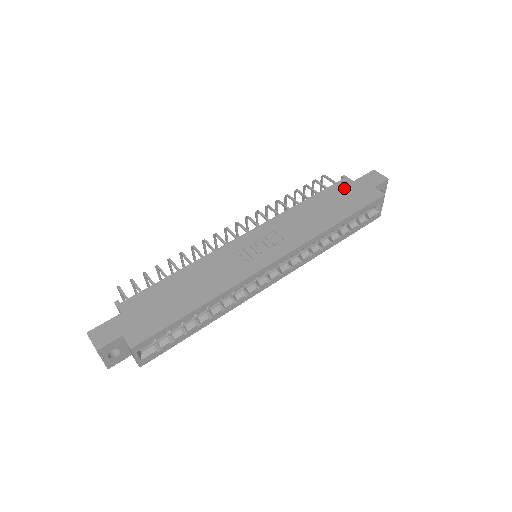
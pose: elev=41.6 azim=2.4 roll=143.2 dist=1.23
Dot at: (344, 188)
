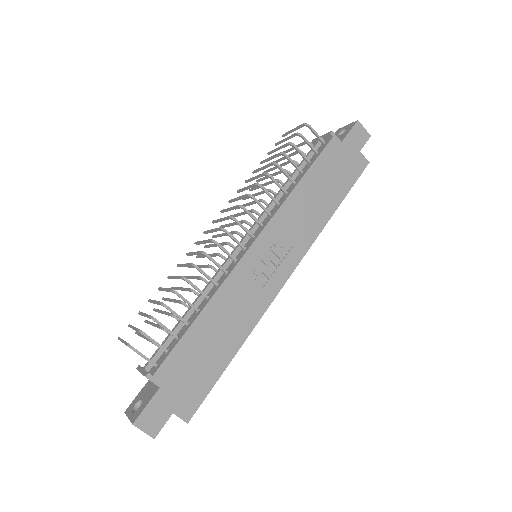
Dot at: (335, 155)
